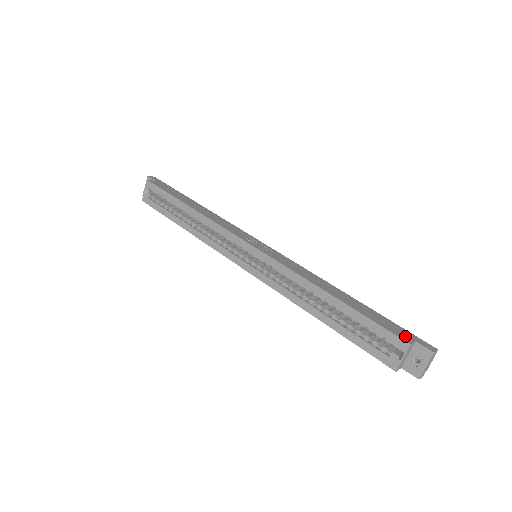
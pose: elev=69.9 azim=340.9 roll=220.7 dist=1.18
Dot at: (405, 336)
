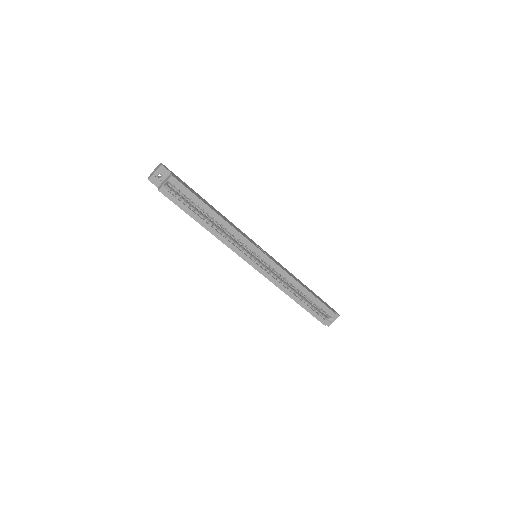
Dot at: (332, 309)
